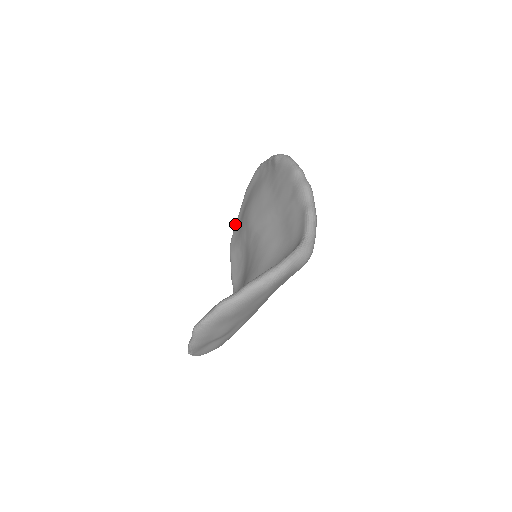
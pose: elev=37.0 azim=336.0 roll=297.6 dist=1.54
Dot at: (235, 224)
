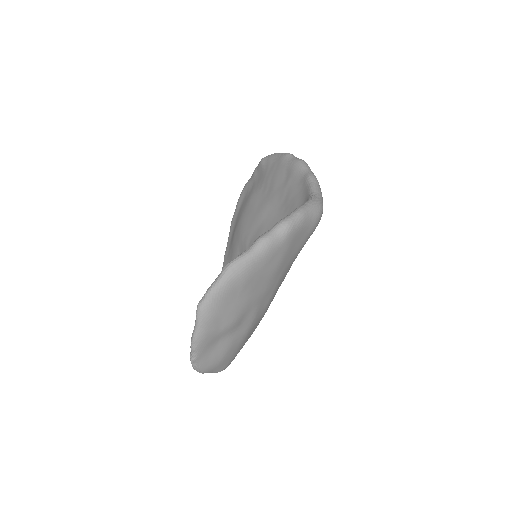
Dot at: (224, 257)
